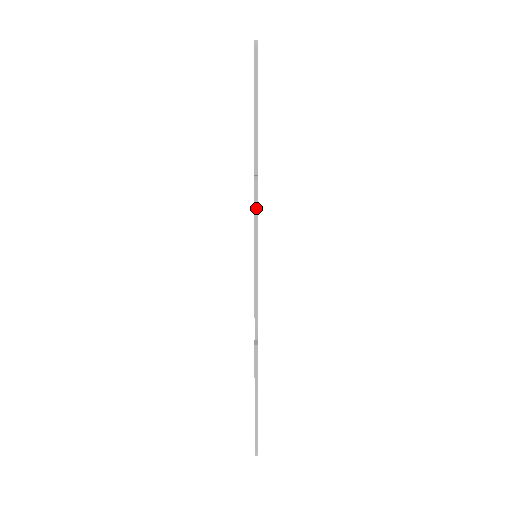
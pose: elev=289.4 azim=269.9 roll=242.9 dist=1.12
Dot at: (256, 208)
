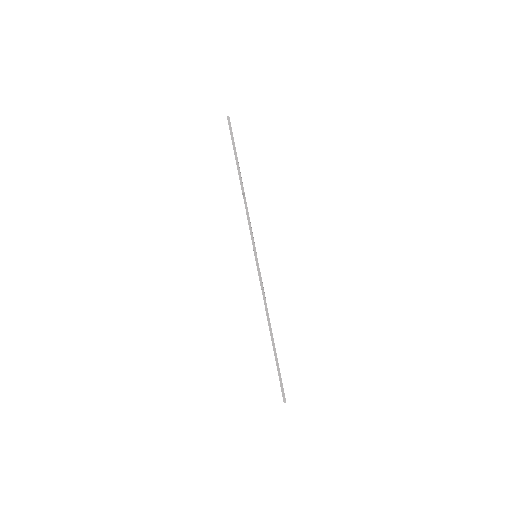
Dot at: (247, 214)
